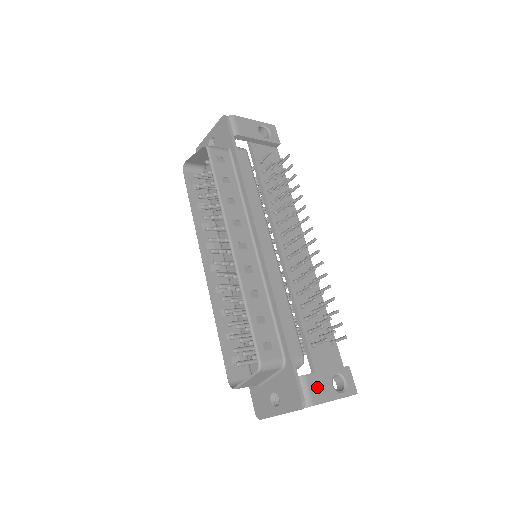
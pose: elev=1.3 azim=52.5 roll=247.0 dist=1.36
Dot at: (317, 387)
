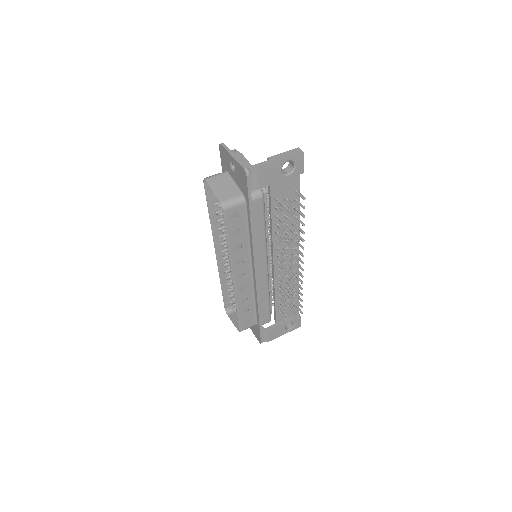
Dot at: (273, 334)
